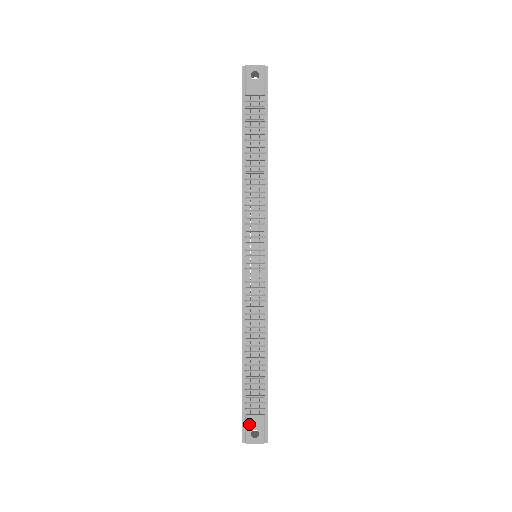
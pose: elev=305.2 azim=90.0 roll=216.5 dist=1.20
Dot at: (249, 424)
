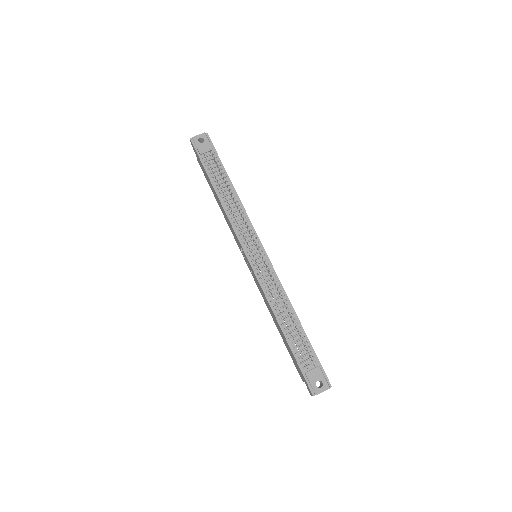
Dot at: (311, 378)
